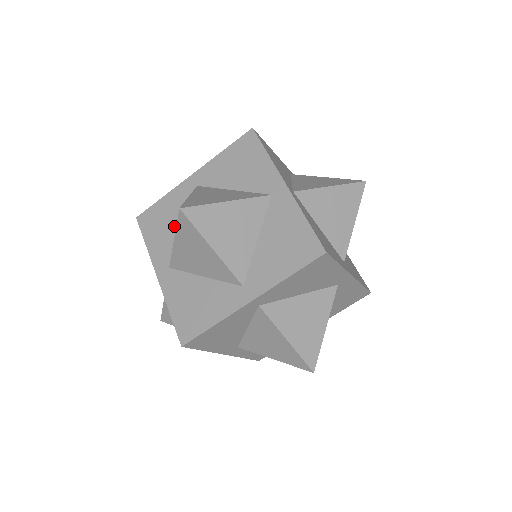
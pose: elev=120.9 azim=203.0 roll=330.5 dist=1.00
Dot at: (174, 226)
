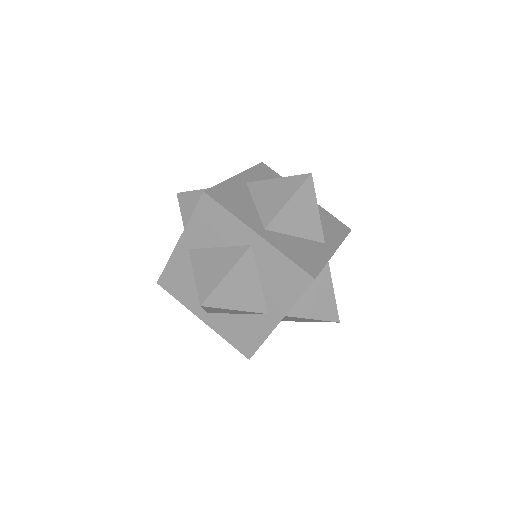
Dot at: occluded
